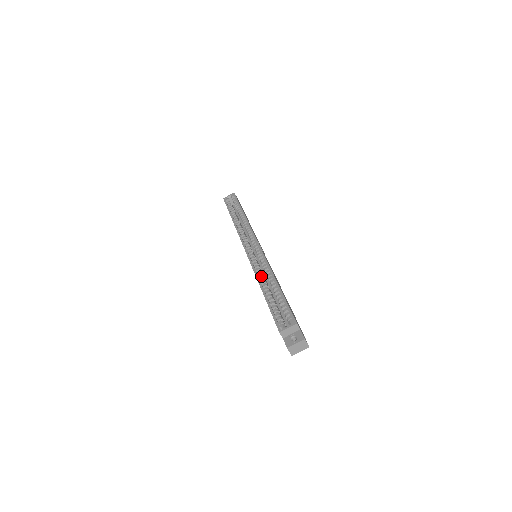
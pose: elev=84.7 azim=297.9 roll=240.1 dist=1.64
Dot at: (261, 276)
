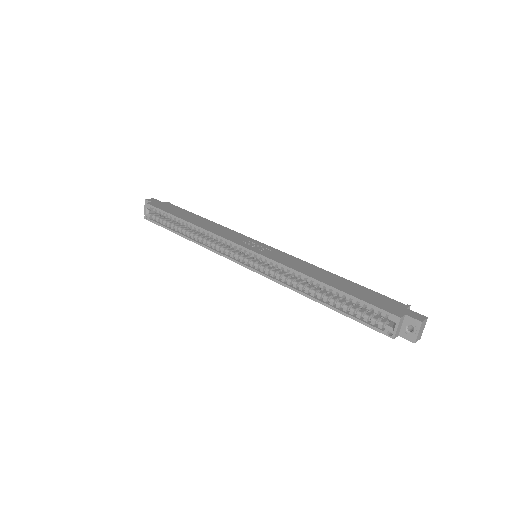
Dot at: (296, 285)
